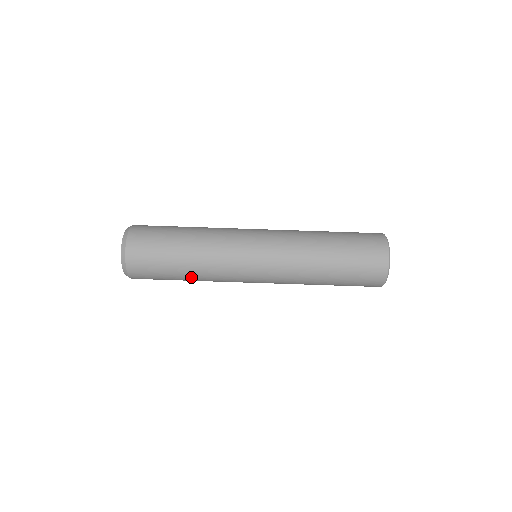
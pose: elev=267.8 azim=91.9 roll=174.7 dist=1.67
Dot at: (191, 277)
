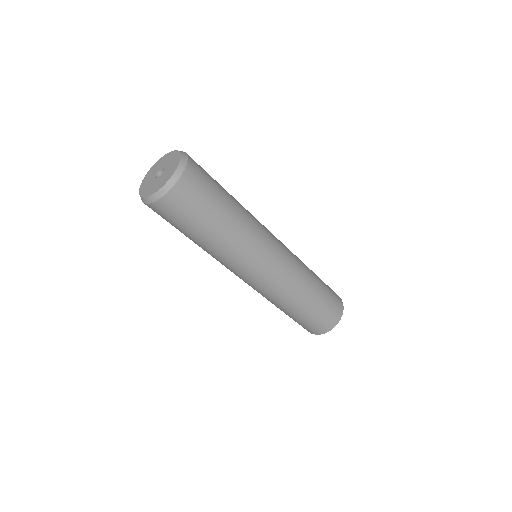
Dot at: (203, 244)
